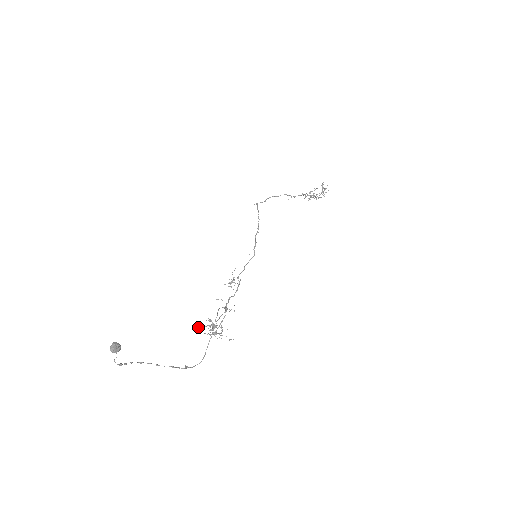
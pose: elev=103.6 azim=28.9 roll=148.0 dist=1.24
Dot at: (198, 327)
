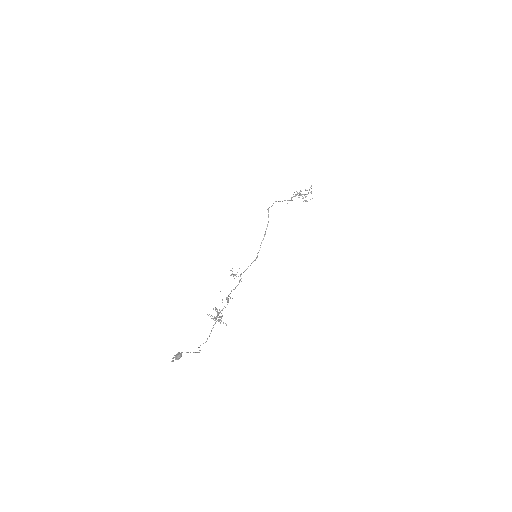
Dot at: occluded
